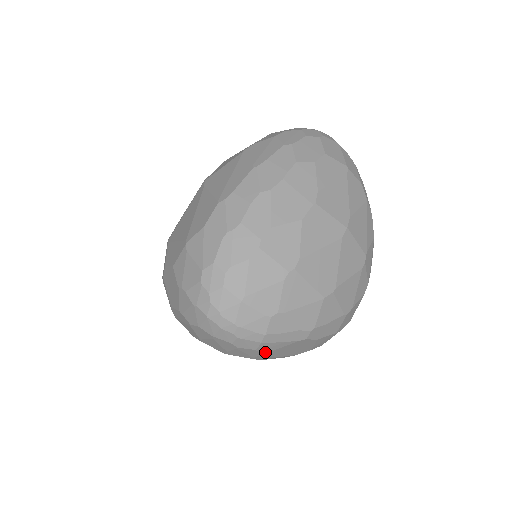
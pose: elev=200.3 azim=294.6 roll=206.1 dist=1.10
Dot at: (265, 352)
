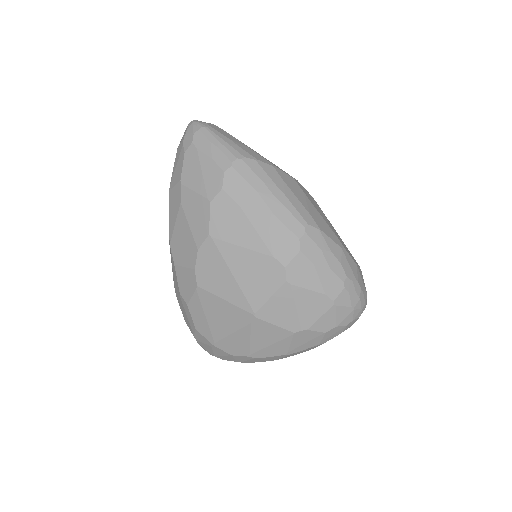
Dot at: occluded
